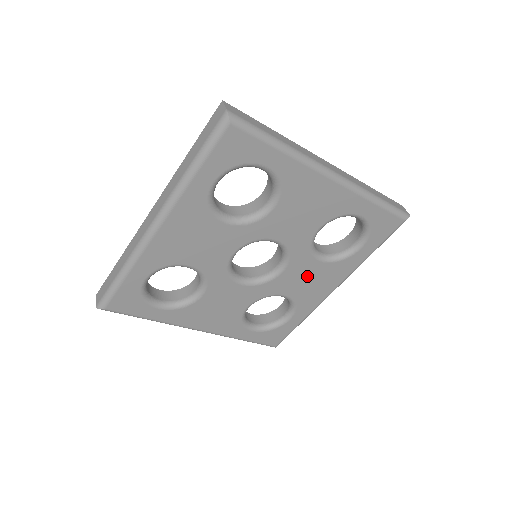
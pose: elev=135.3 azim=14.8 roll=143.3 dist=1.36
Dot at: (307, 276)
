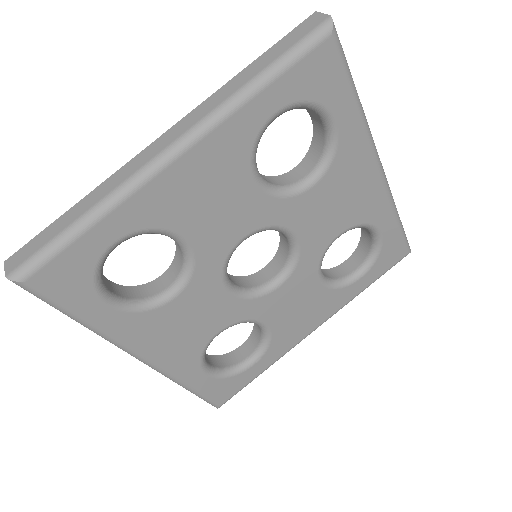
Dot at: (300, 301)
